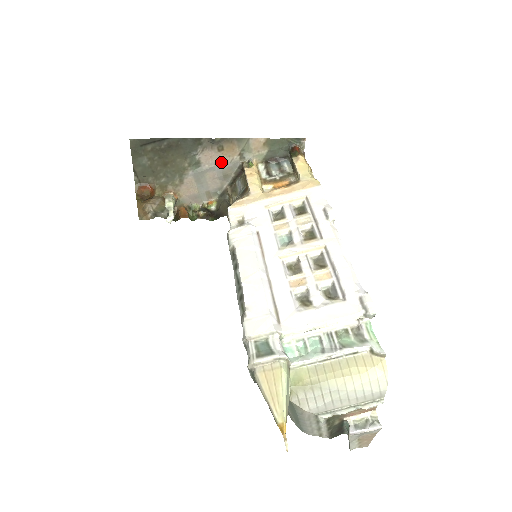
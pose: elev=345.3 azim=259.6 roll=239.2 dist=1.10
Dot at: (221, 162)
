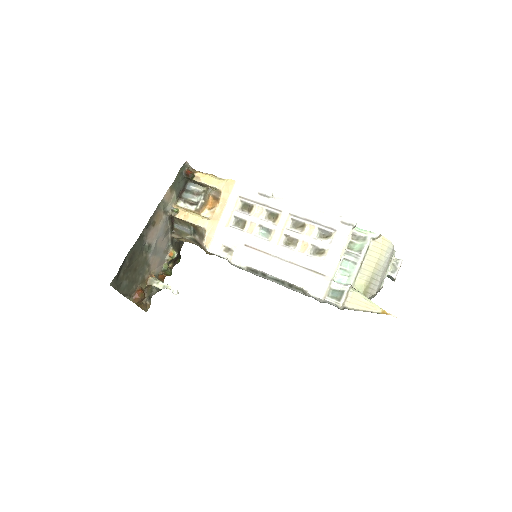
Dot at: (159, 229)
